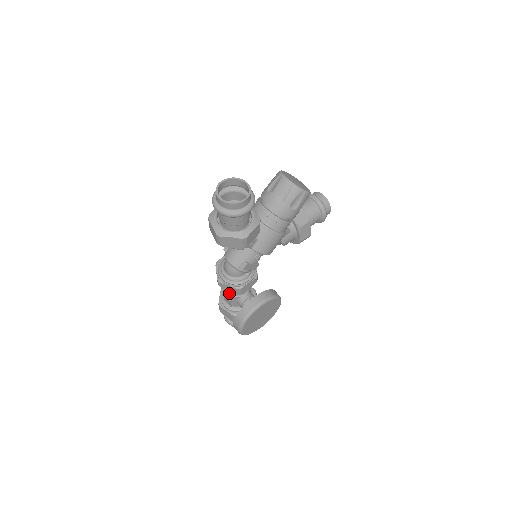
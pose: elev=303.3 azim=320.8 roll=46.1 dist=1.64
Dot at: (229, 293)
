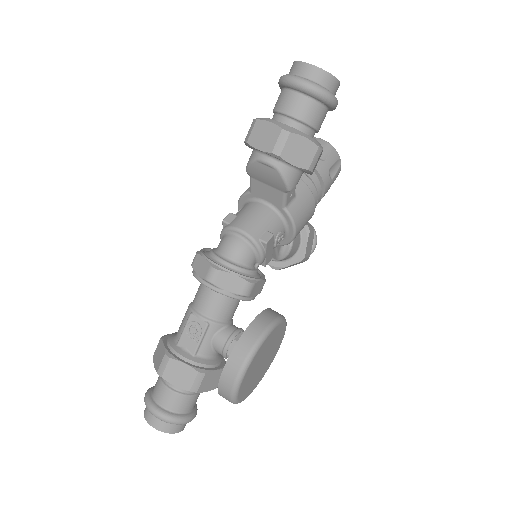
Dot at: (206, 316)
